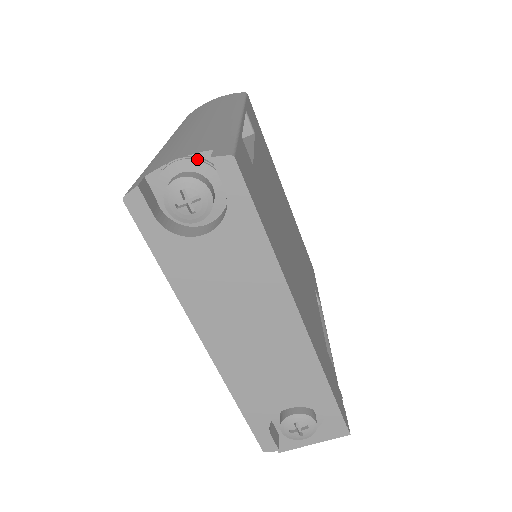
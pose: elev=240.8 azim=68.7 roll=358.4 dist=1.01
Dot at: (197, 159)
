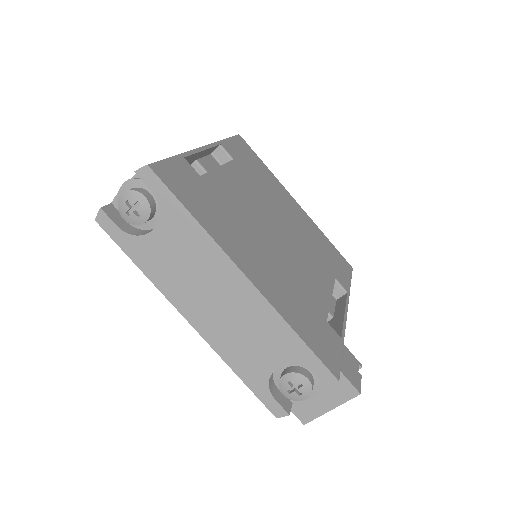
Dot at: (136, 178)
